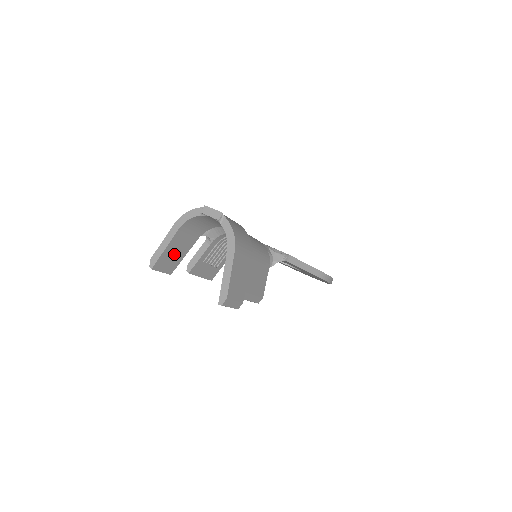
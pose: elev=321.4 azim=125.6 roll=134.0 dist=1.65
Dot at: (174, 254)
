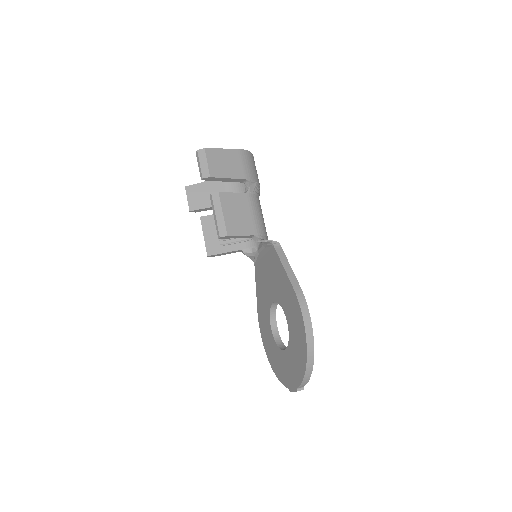
Dot at: (206, 195)
